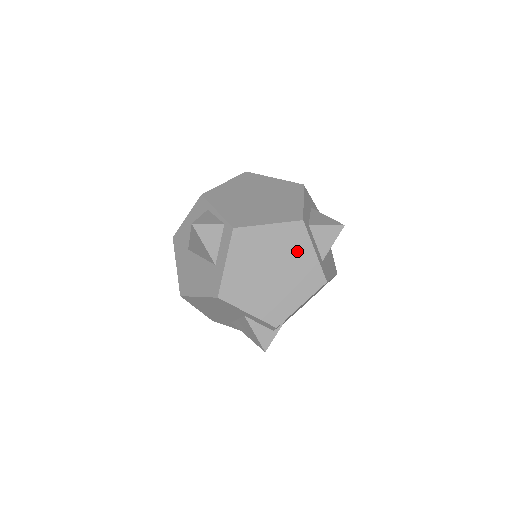
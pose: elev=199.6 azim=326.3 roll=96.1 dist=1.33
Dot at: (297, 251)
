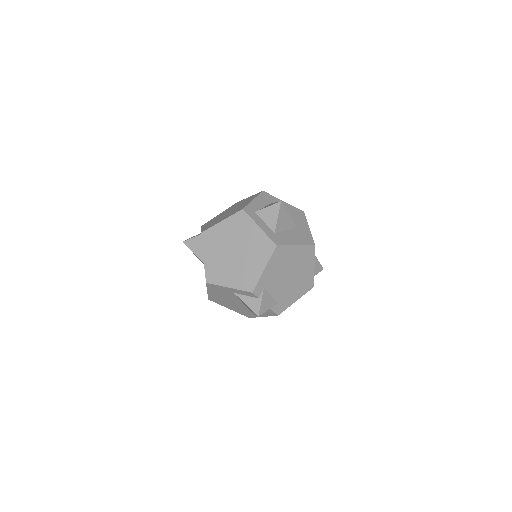
Dot at: (246, 231)
